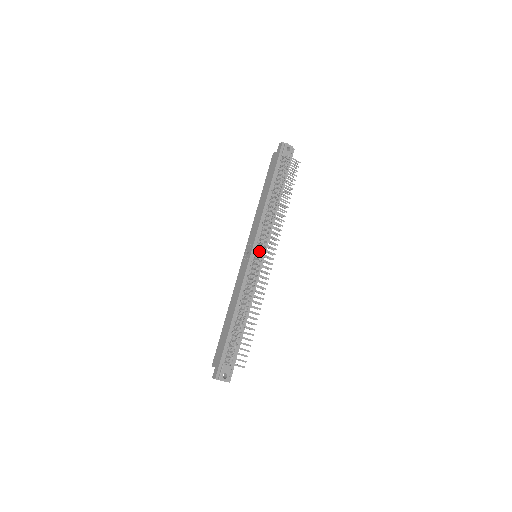
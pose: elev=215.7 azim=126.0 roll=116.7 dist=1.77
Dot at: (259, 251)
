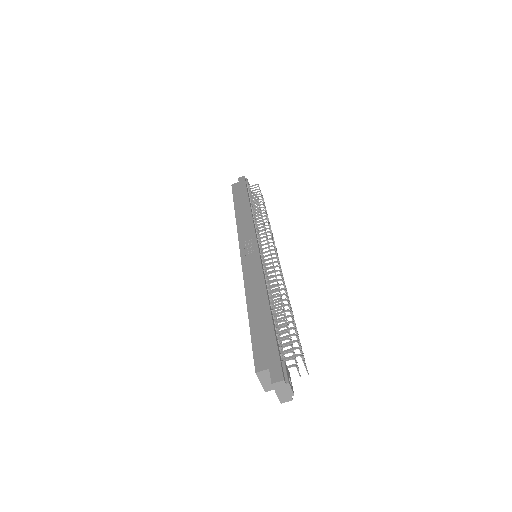
Dot at: occluded
